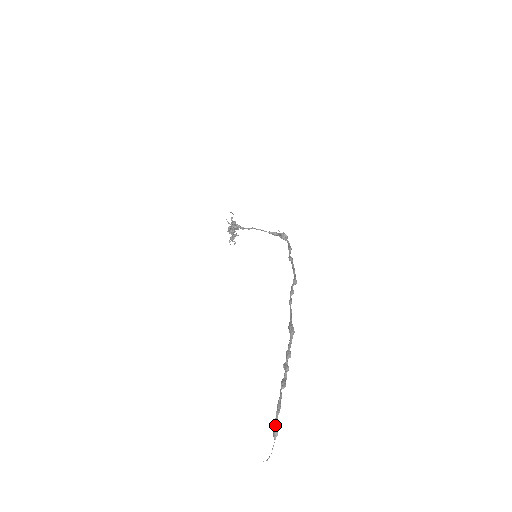
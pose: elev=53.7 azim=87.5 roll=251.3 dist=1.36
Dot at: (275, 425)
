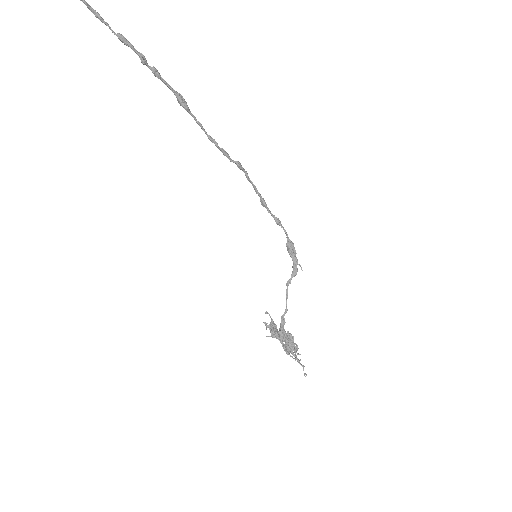
Dot at: out of frame
